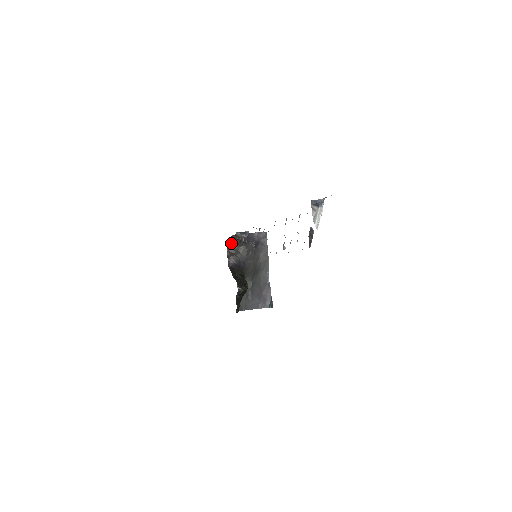
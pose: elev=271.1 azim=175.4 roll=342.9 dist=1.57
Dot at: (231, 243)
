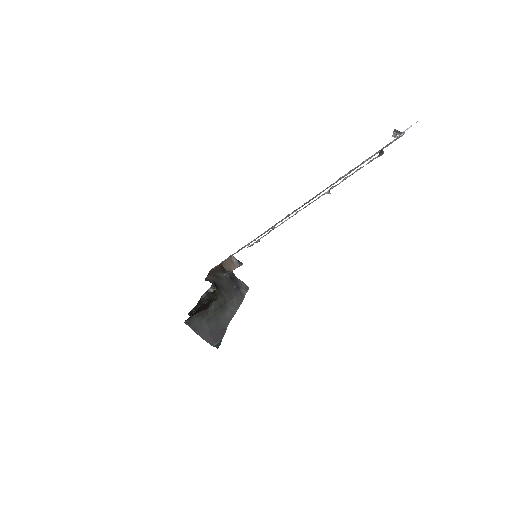
Dot at: (218, 268)
